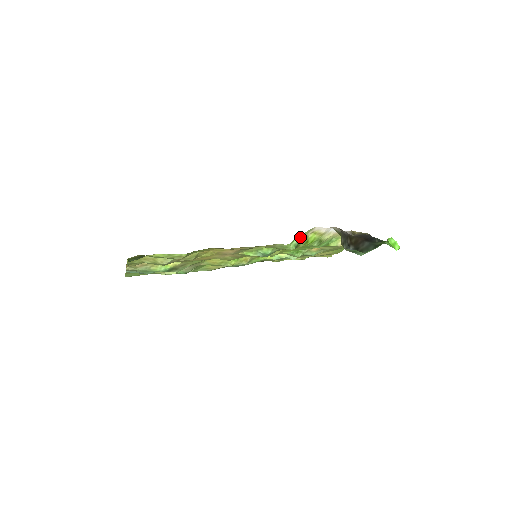
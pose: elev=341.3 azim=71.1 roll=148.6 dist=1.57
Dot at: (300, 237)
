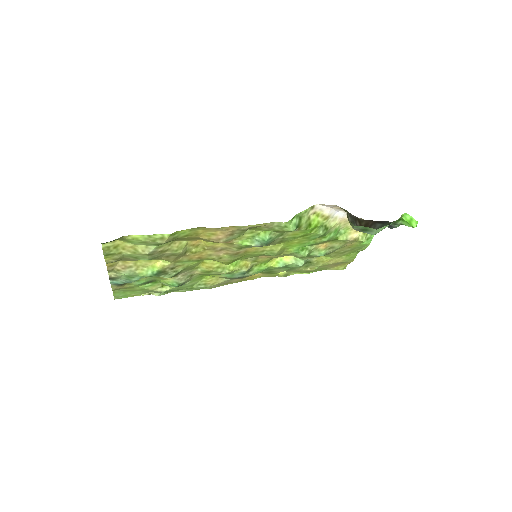
Dot at: (300, 216)
